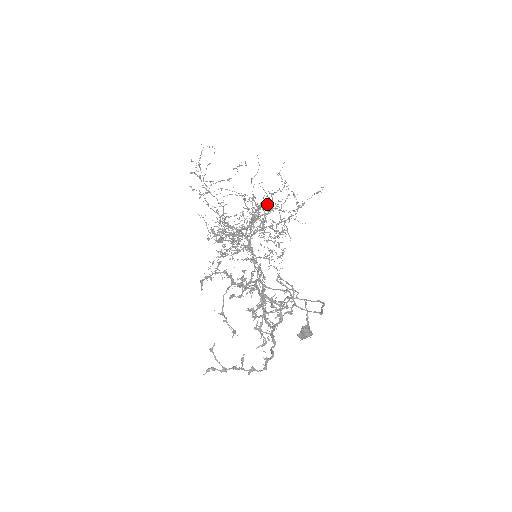
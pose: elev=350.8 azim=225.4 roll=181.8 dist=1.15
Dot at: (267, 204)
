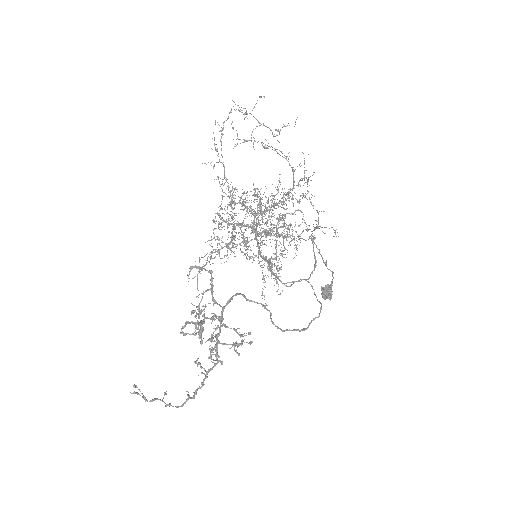
Dot at: (291, 199)
